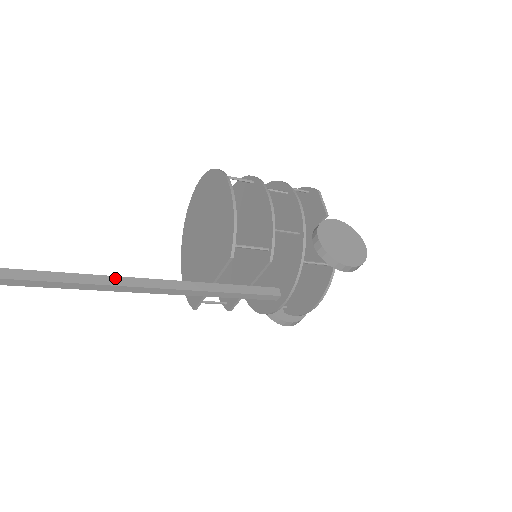
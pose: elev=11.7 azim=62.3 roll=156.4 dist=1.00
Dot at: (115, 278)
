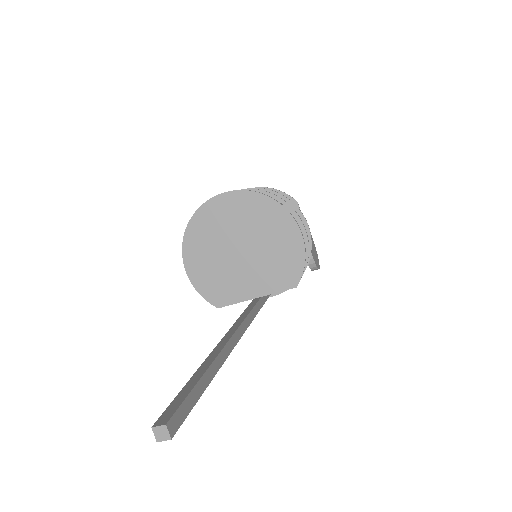
Dot at: (243, 324)
